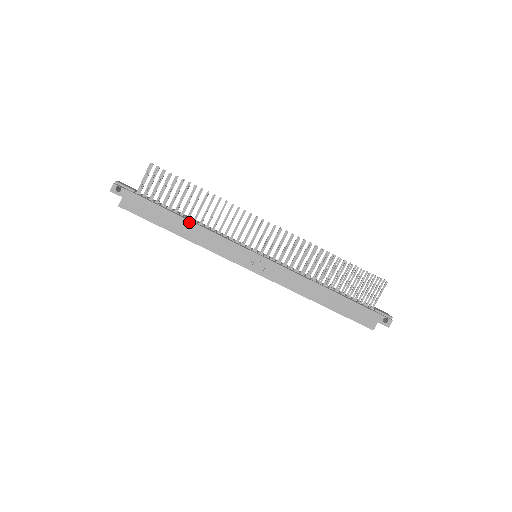
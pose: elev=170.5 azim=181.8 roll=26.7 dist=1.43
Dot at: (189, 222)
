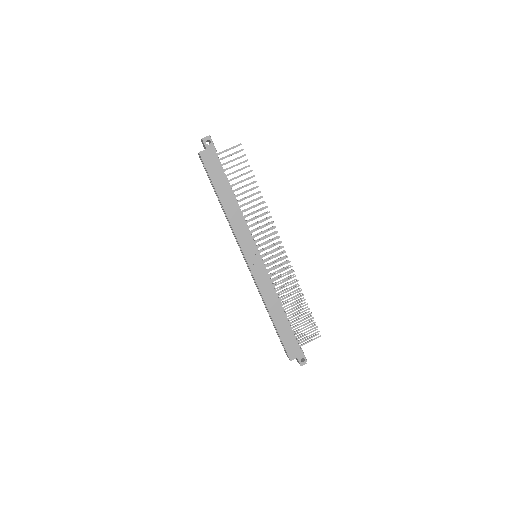
Dot at: (235, 200)
